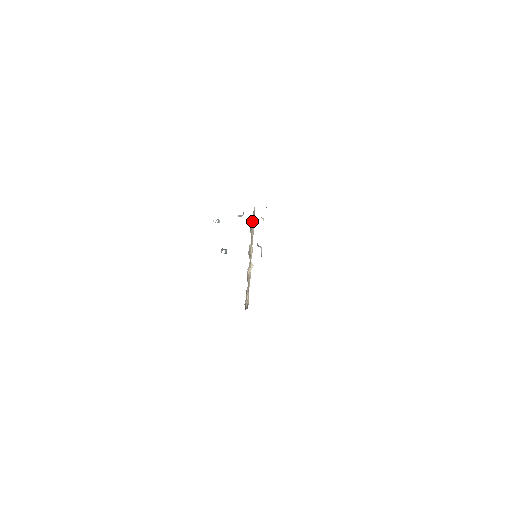
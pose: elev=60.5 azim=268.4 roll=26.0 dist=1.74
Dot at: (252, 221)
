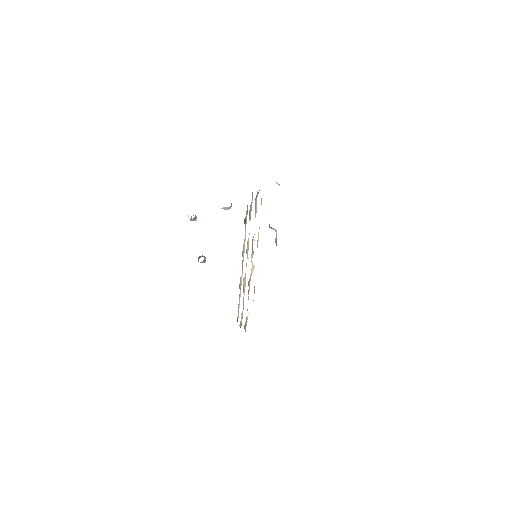
Dot at: (257, 193)
